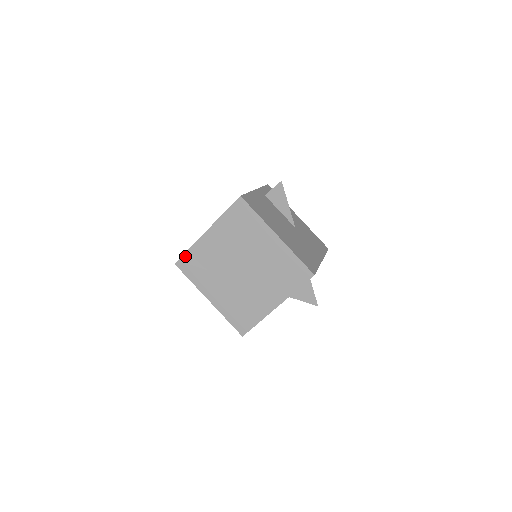
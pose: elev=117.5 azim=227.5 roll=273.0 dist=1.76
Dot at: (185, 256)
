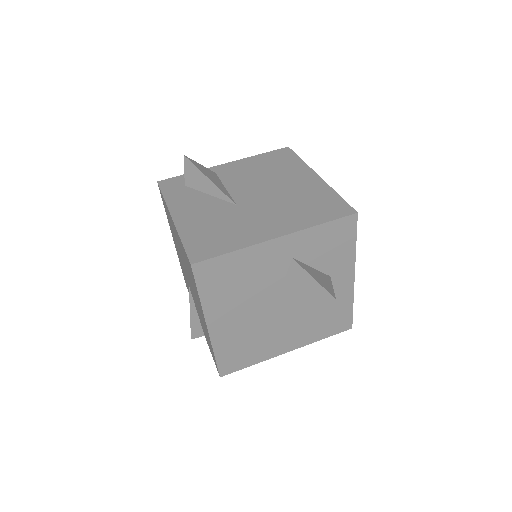
Dot at: (178, 177)
